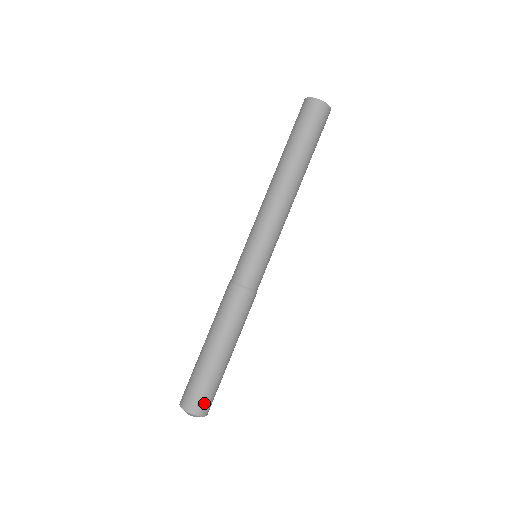
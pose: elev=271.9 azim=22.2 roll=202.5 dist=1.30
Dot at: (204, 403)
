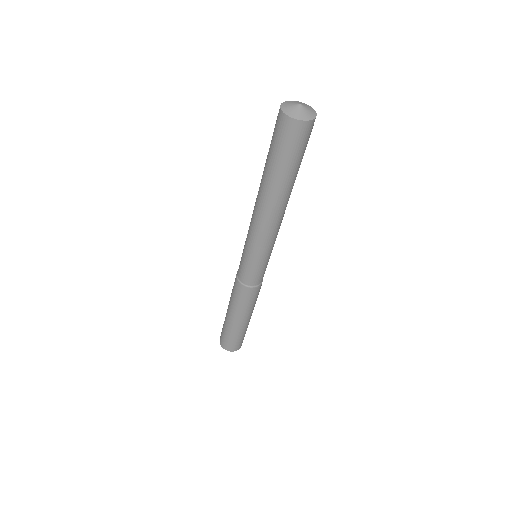
Dot at: (236, 346)
